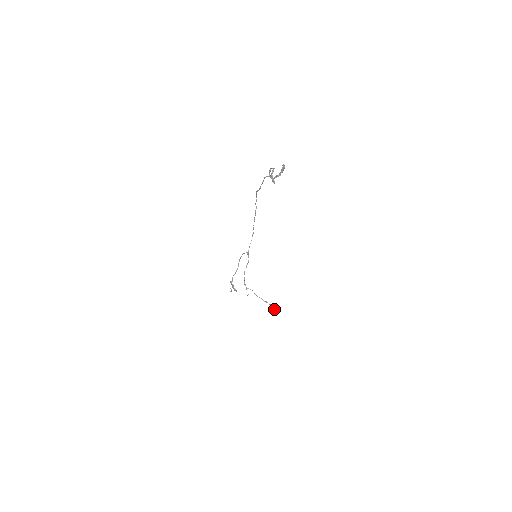
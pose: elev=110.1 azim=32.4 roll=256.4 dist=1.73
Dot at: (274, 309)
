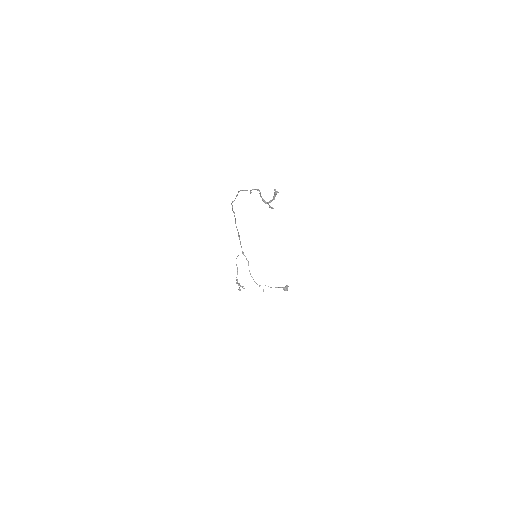
Dot at: occluded
